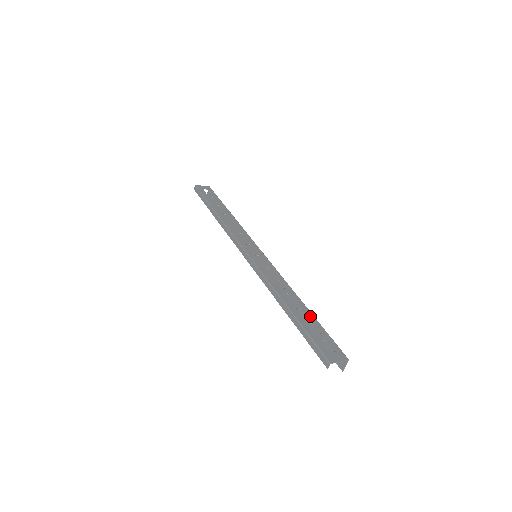
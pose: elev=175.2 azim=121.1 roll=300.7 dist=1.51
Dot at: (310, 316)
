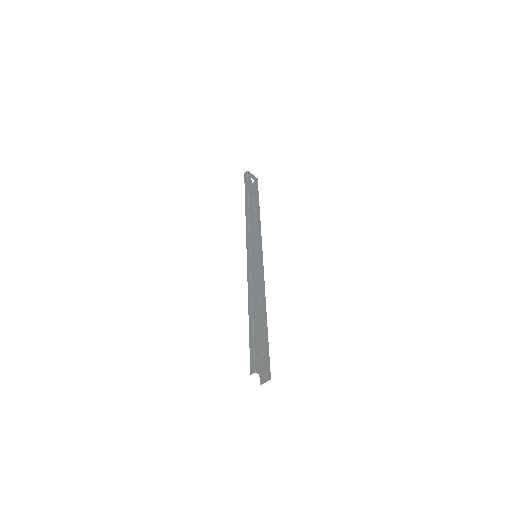
Dot at: (265, 328)
